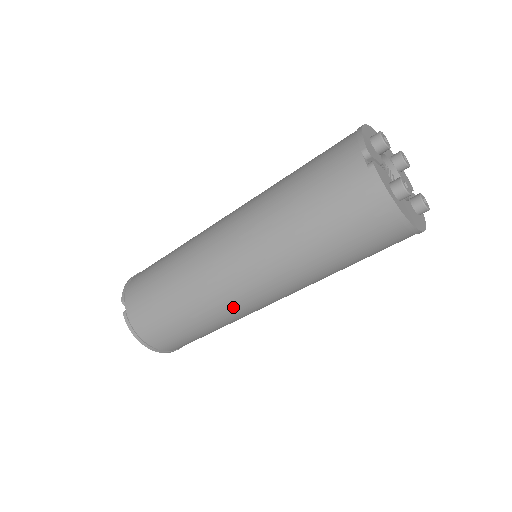
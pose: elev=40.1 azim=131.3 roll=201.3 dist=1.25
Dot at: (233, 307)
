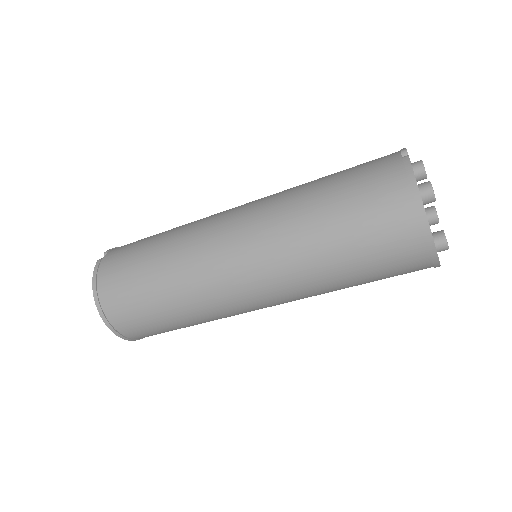
Dot at: (209, 275)
